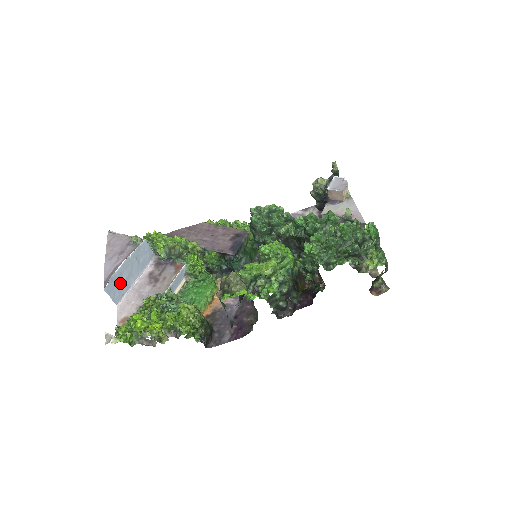
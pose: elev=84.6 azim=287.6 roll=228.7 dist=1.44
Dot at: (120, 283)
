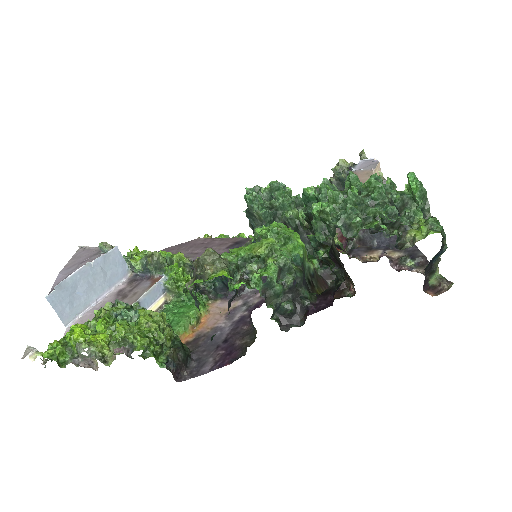
Dot at: (74, 296)
